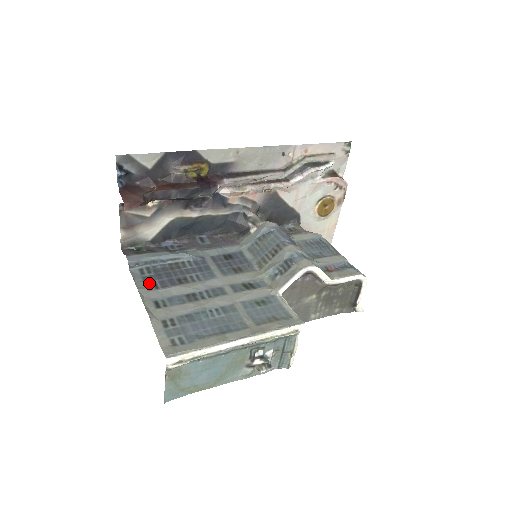
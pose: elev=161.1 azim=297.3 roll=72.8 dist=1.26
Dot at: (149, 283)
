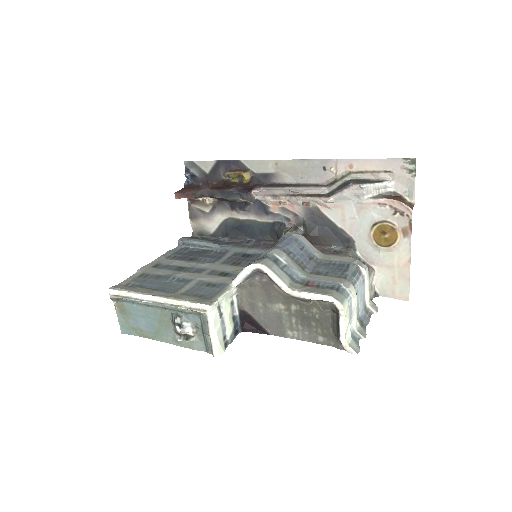
Dot at: (173, 255)
